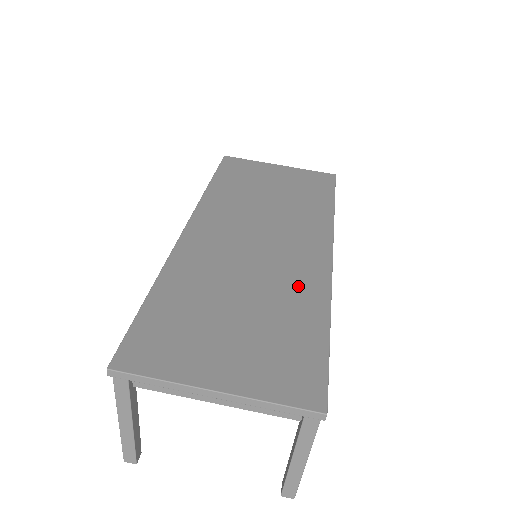
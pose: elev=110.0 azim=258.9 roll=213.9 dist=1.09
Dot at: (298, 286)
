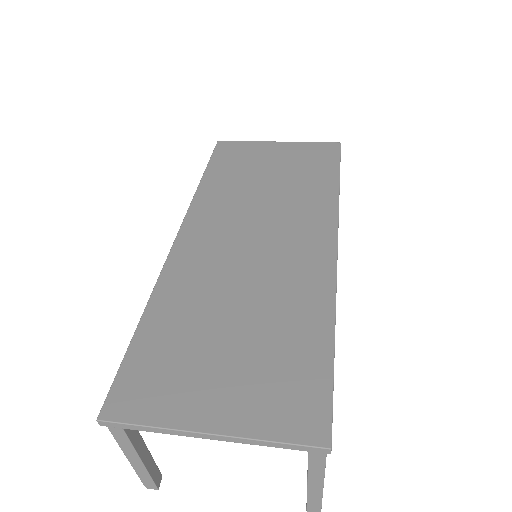
Dot at: (298, 291)
